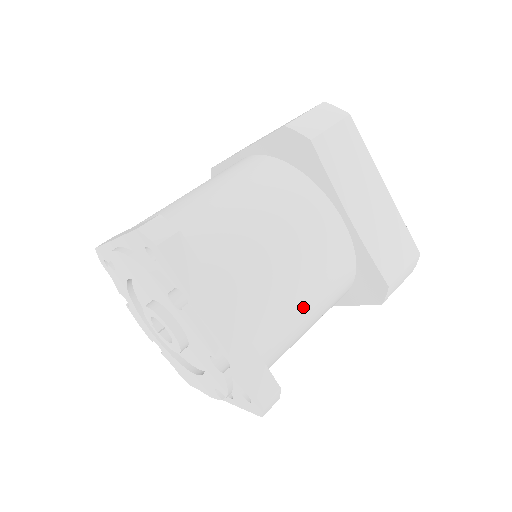
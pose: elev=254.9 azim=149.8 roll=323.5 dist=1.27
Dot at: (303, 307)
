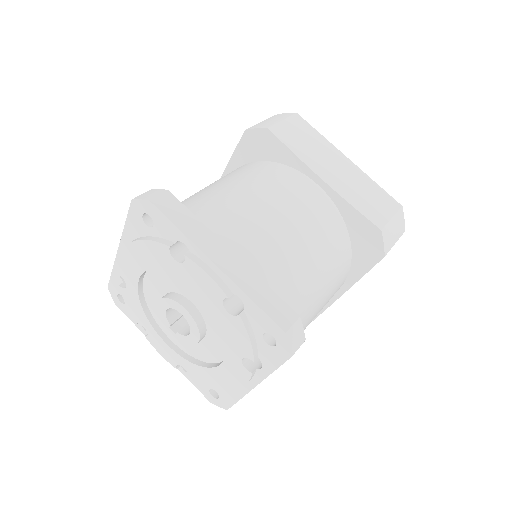
Dot at: (303, 255)
